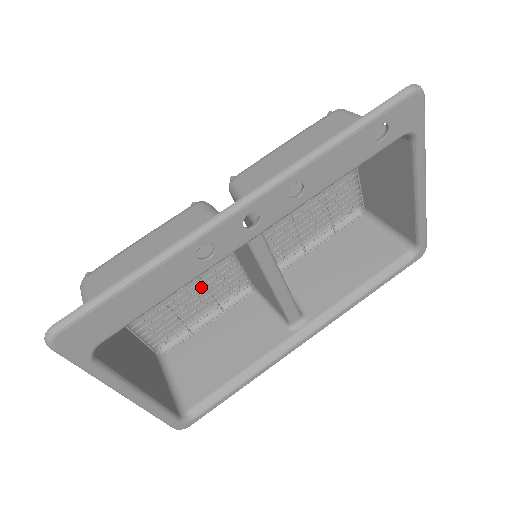
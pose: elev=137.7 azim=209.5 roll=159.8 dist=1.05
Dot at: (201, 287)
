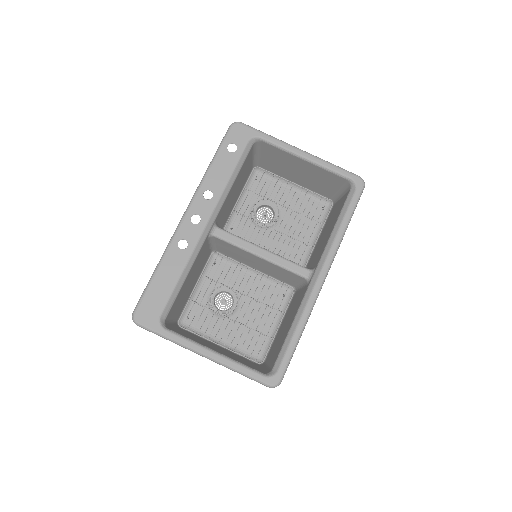
Dot at: (251, 300)
